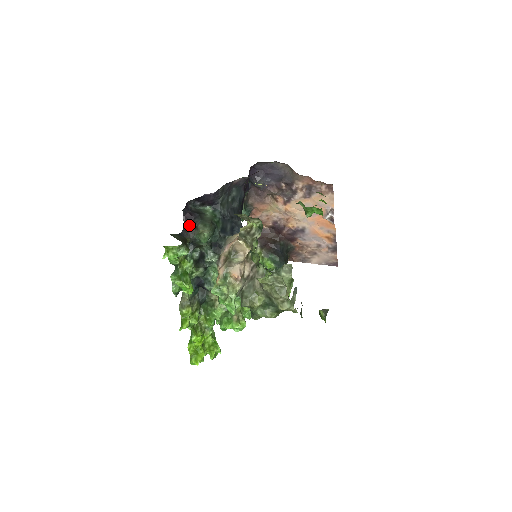
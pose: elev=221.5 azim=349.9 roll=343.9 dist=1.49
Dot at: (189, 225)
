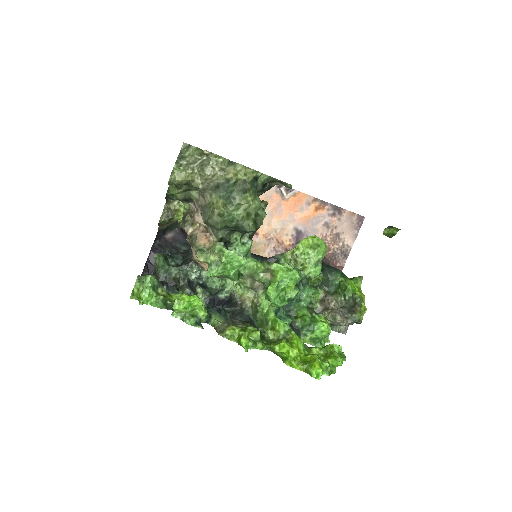
Dot at: occluded
